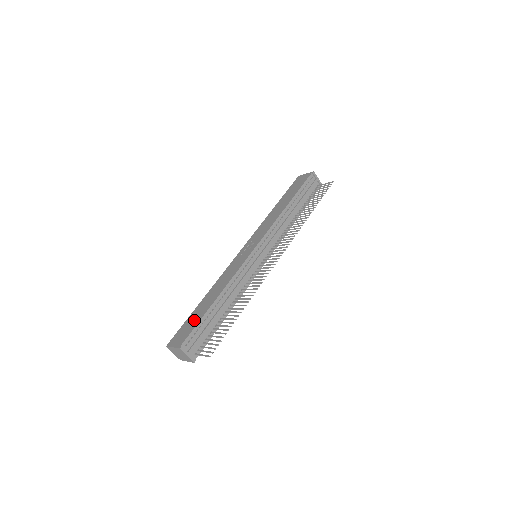
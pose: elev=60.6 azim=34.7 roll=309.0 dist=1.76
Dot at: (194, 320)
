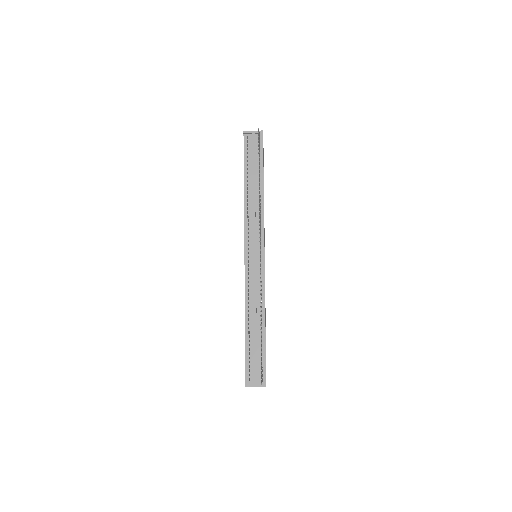
Dot at: occluded
